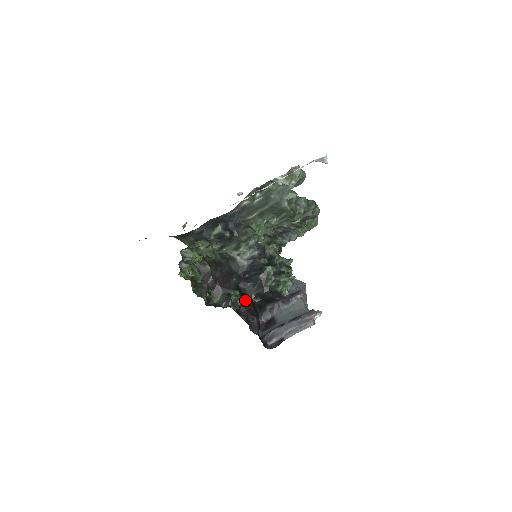
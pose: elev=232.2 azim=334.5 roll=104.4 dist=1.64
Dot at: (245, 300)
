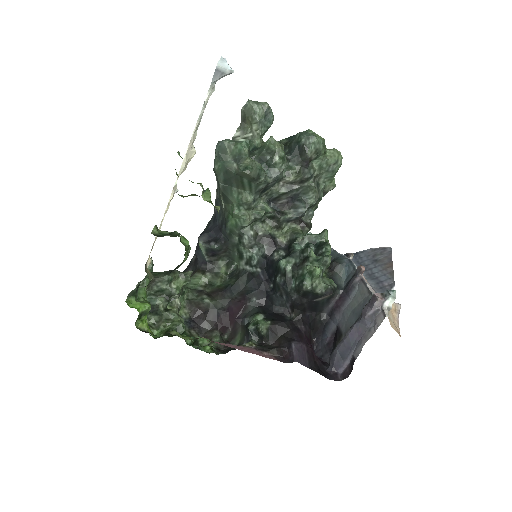
Dot at: (272, 323)
